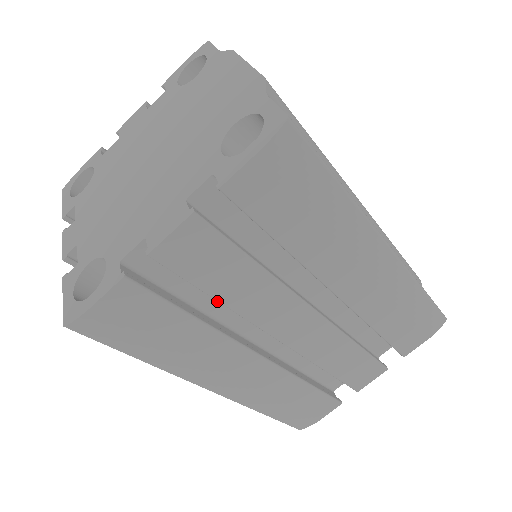
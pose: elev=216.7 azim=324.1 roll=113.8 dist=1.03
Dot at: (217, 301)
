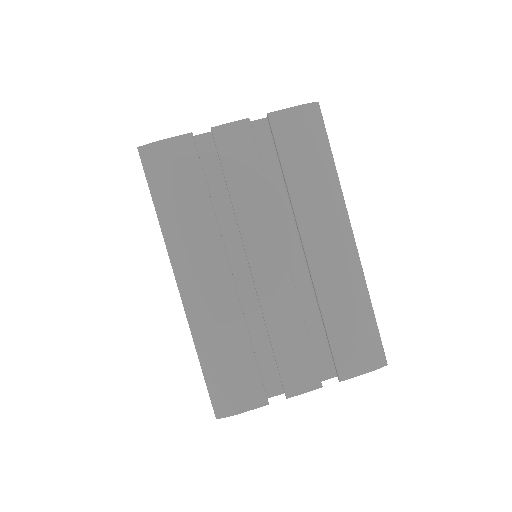
Dot at: (225, 209)
